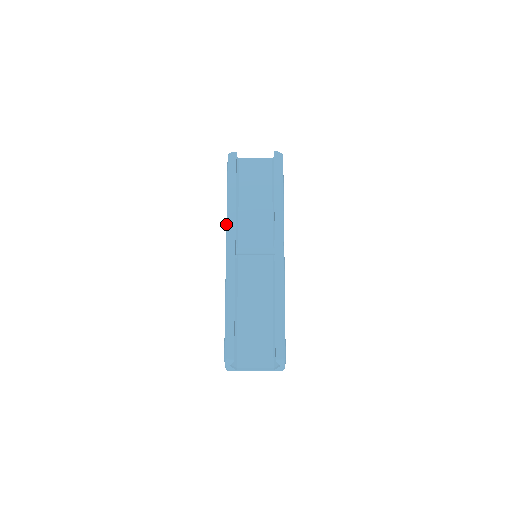
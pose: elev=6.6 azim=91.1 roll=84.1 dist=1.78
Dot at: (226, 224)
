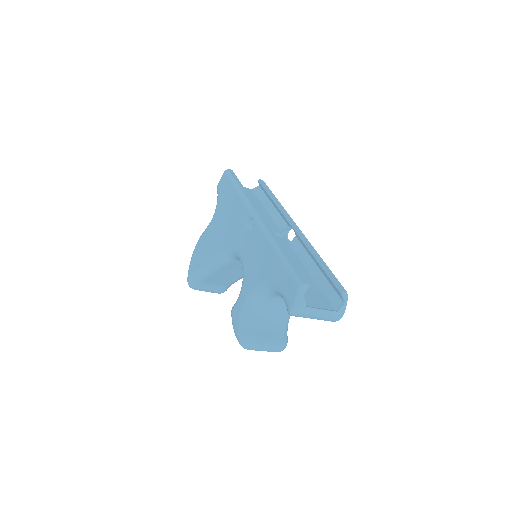
Dot at: (245, 204)
